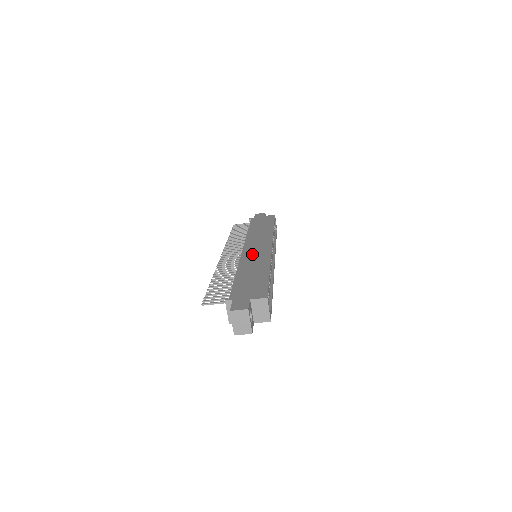
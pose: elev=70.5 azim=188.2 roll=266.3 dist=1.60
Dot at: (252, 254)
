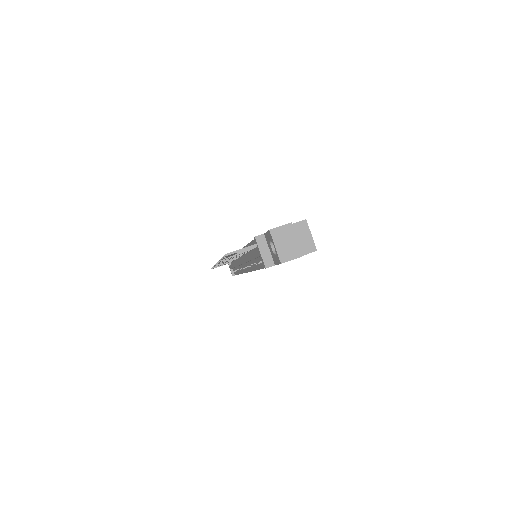
Dot at: occluded
